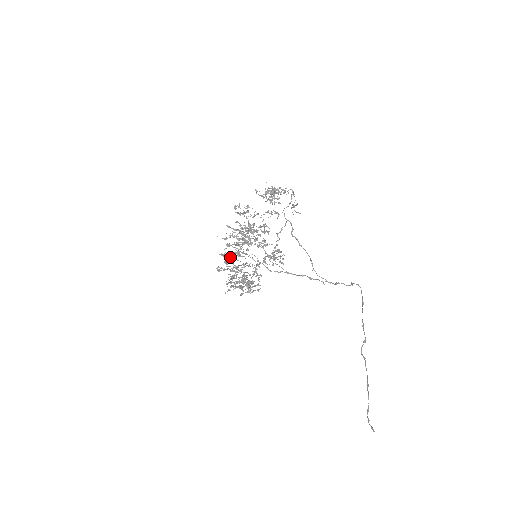
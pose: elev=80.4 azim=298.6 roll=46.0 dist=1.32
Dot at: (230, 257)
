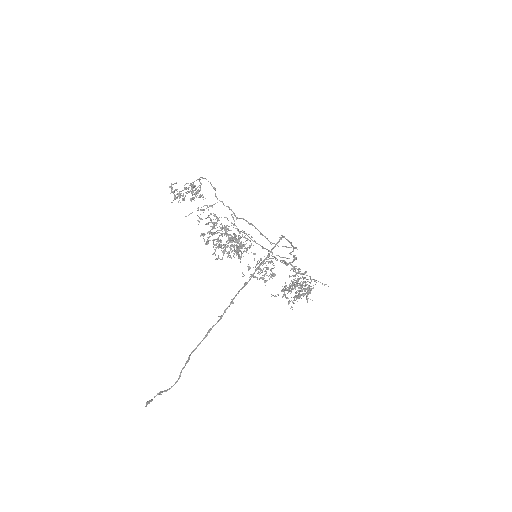
Dot at: (248, 268)
